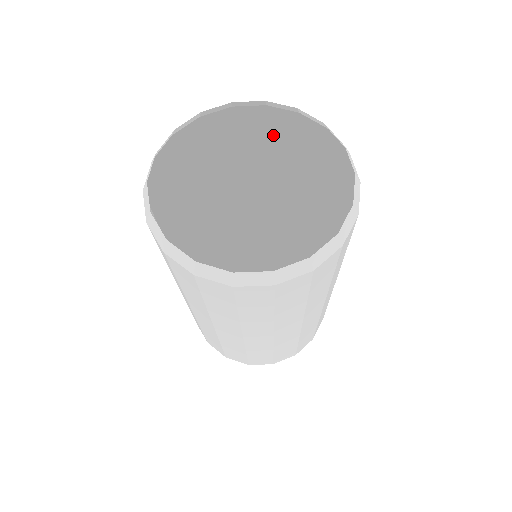
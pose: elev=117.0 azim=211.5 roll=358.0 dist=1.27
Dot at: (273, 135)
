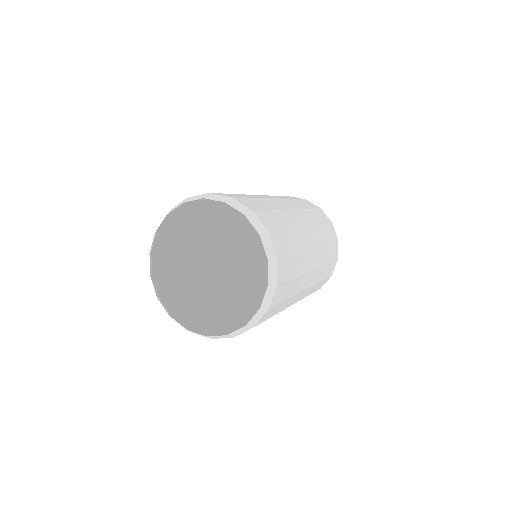
Dot at: (224, 204)
